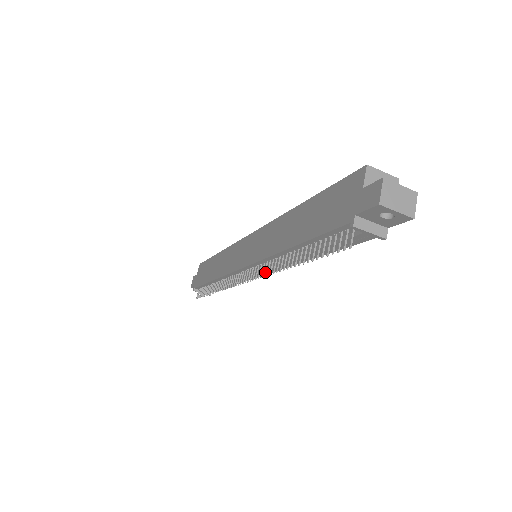
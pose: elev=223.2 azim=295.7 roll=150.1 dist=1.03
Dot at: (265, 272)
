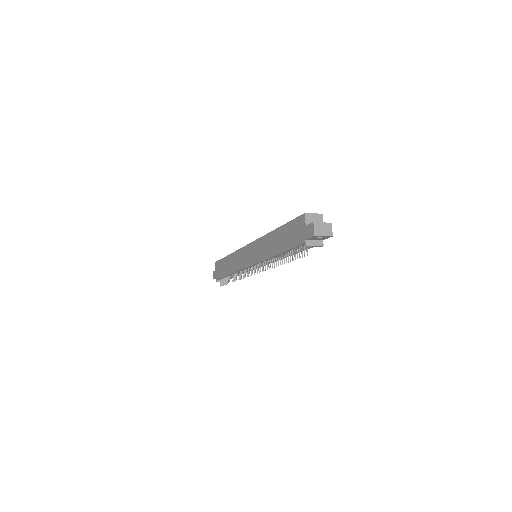
Dot at: occluded
